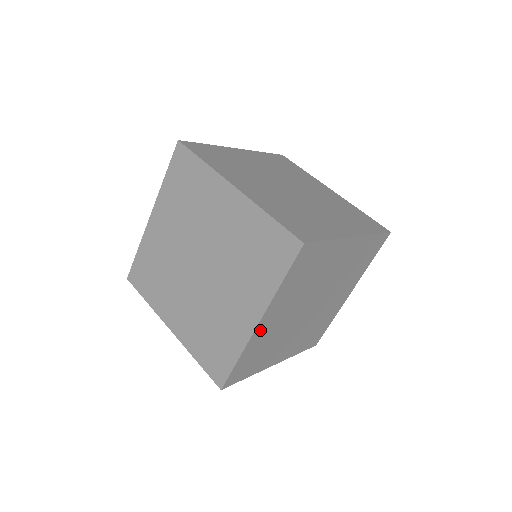
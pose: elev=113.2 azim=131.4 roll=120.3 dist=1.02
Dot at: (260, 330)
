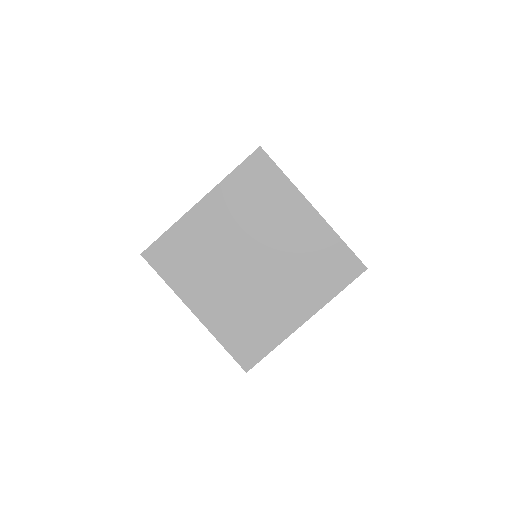
Dot at: (198, 214)
